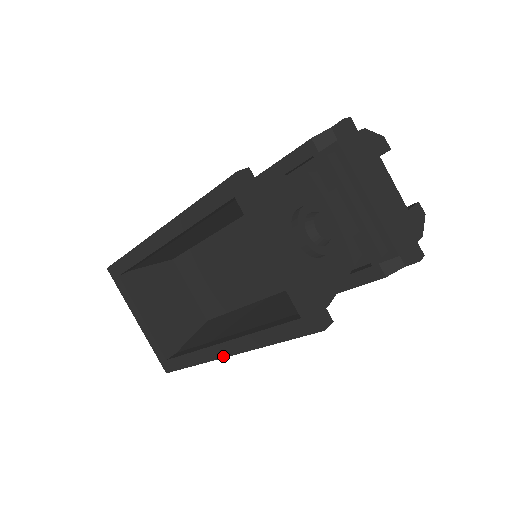
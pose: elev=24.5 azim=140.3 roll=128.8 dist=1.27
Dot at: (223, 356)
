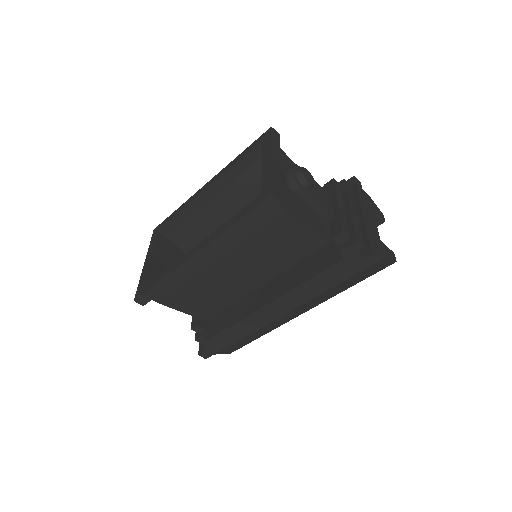
Dot at: (190, 257)
